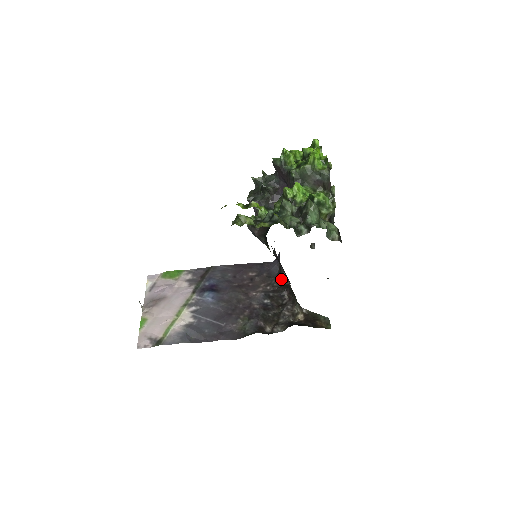
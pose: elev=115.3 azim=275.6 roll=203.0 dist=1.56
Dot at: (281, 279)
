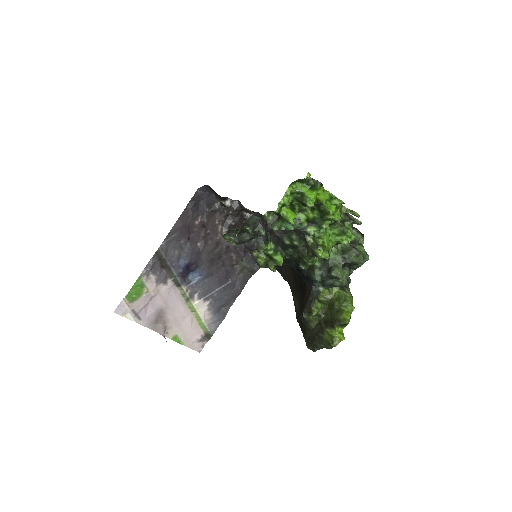
Dot at: (225, 201)
